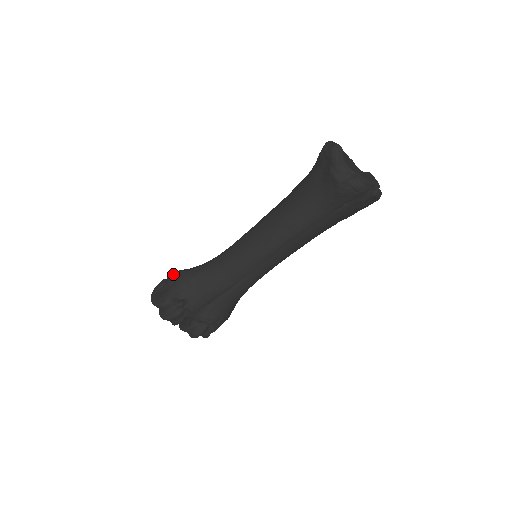
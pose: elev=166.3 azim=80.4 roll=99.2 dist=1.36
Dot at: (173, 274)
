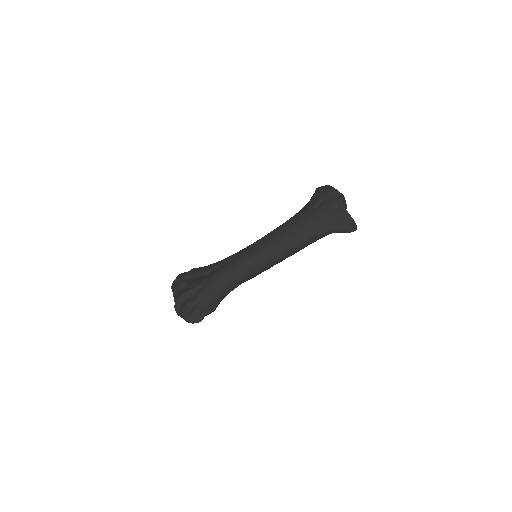
Dot at: occluded
